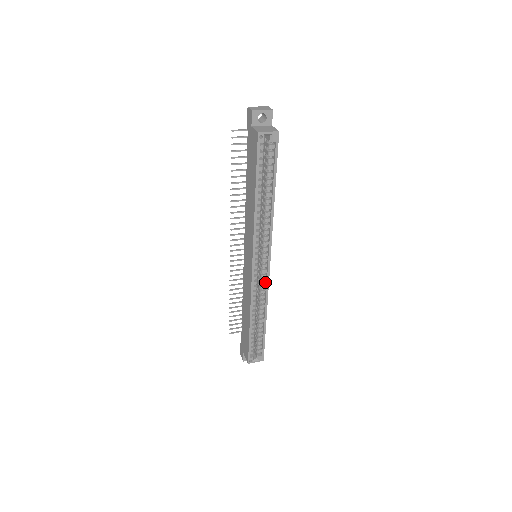
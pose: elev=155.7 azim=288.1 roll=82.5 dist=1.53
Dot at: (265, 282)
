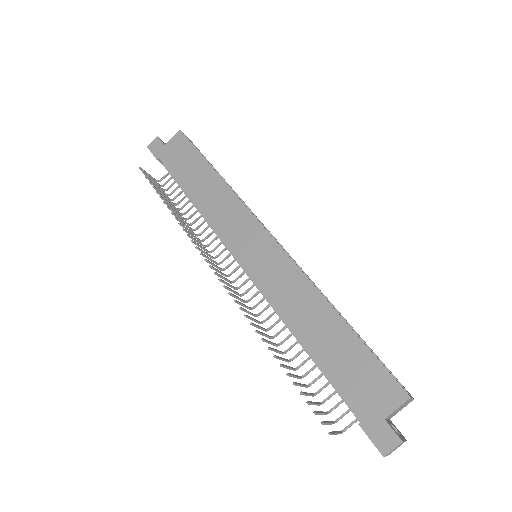
Dot at: occluded
